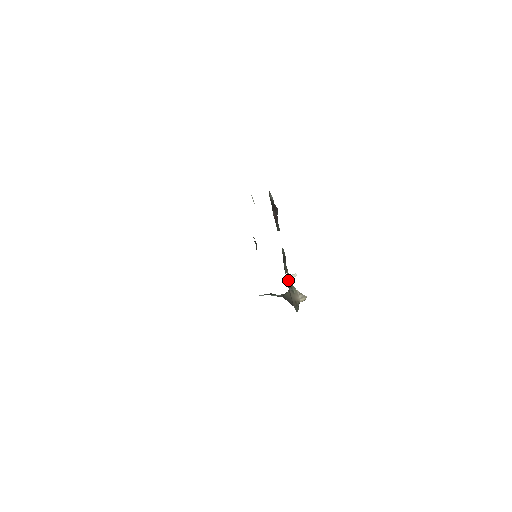
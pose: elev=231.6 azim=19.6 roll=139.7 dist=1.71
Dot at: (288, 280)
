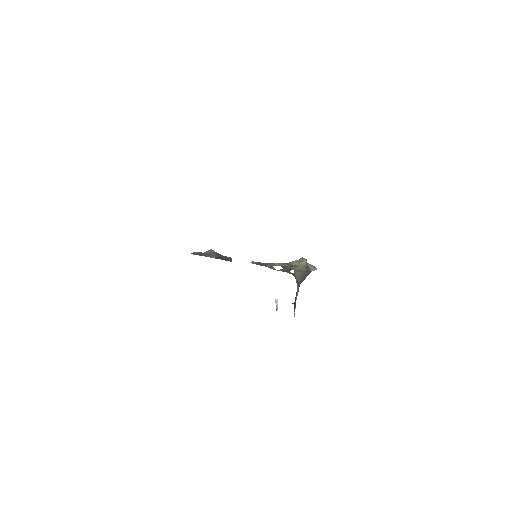
Dot at: (284, 266)
